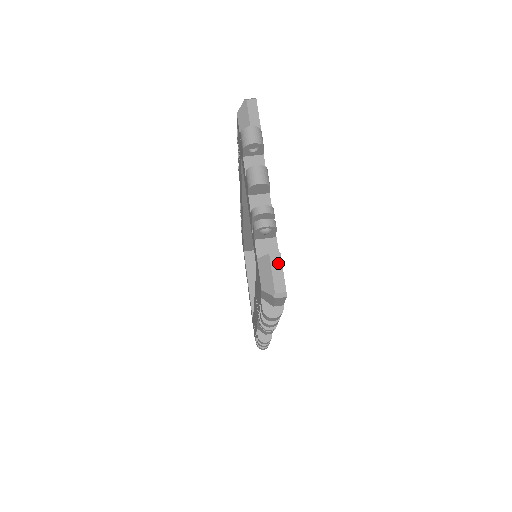
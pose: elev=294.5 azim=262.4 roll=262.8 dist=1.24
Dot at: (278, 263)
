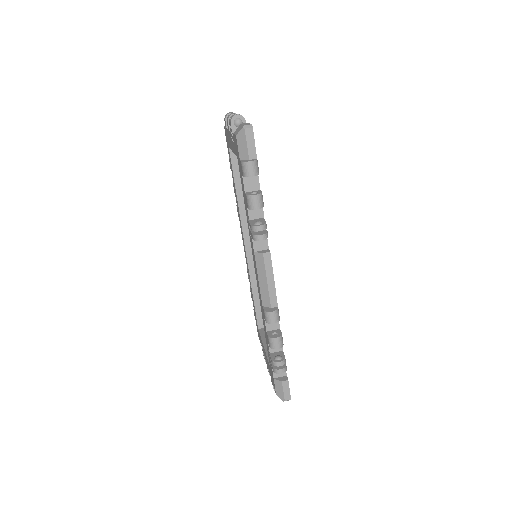
Dot at: (246, 123)
